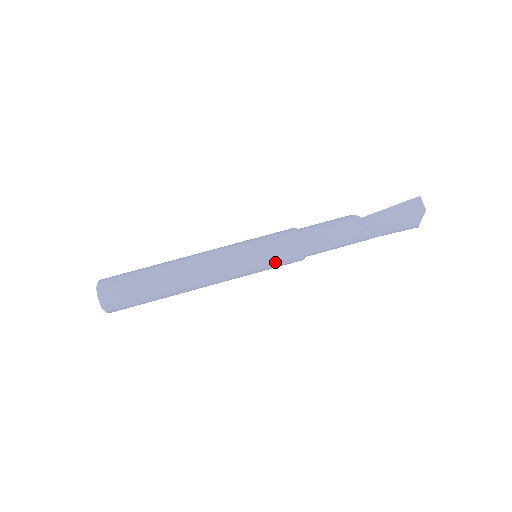
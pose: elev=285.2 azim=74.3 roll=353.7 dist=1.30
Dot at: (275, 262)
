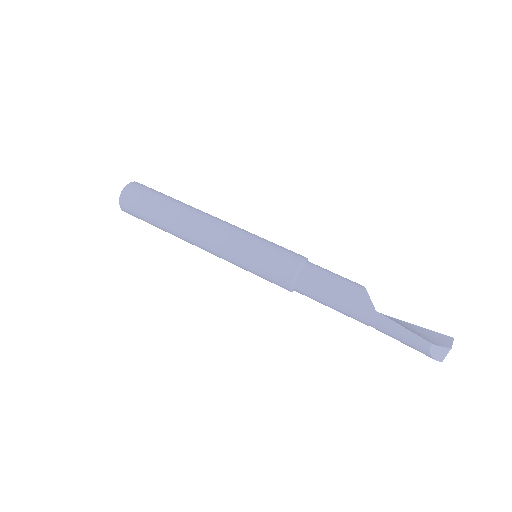
Dot at: (266, 259)
